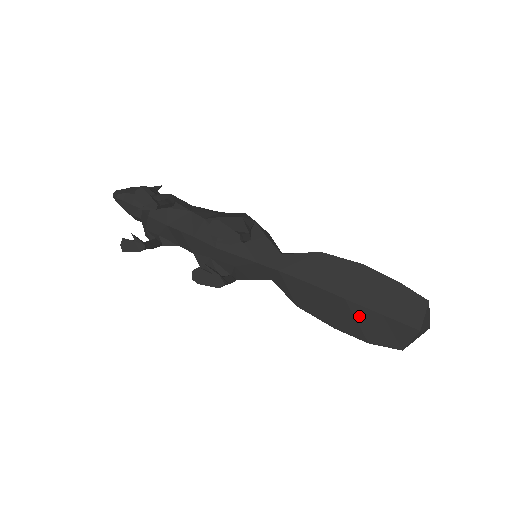
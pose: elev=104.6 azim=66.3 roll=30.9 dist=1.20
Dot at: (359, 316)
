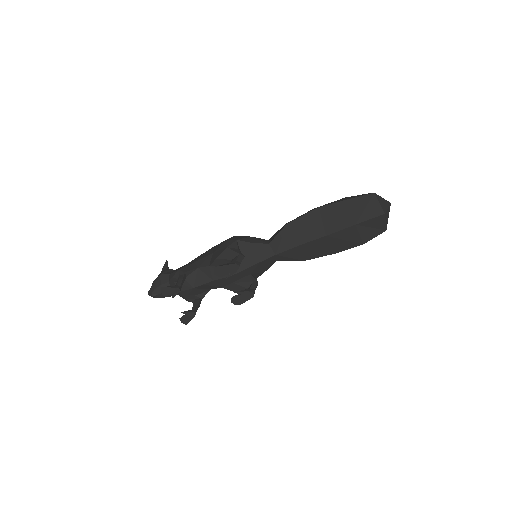
Dot at: (343, 237)
